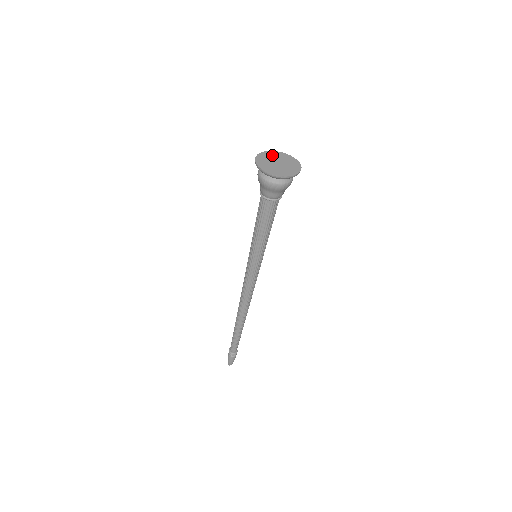
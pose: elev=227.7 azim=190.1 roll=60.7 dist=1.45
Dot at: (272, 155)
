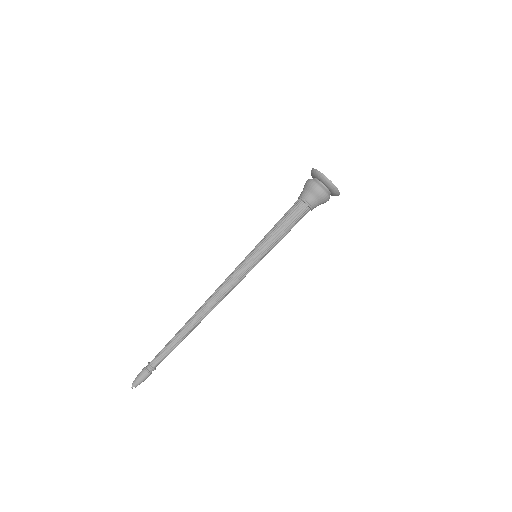
Dot at: occluded
